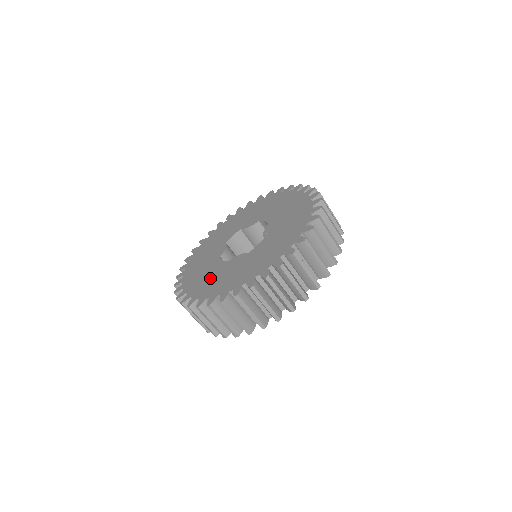
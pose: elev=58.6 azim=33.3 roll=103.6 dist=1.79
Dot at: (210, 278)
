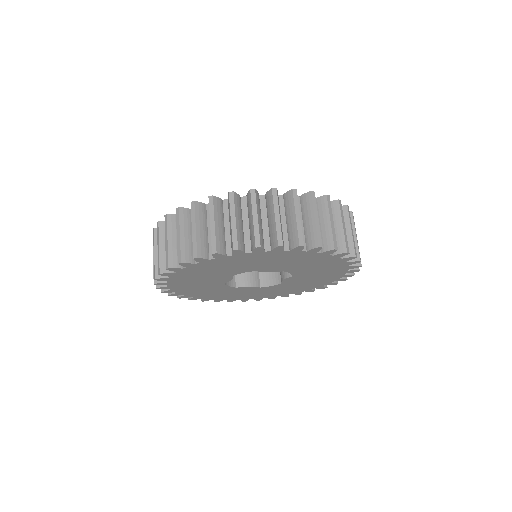
Dot at: occluded
